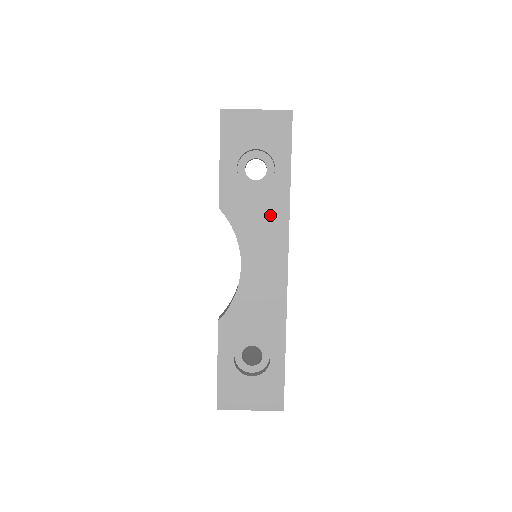
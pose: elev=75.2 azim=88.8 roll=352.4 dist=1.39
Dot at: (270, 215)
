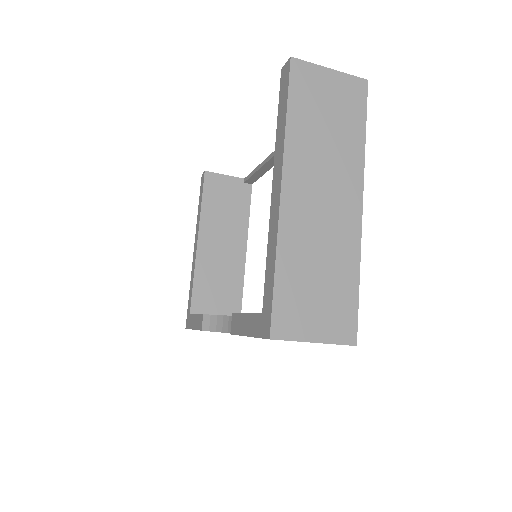
Dot at: occluded
